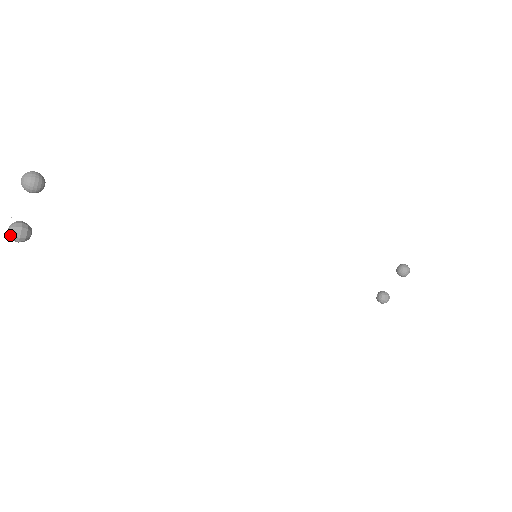
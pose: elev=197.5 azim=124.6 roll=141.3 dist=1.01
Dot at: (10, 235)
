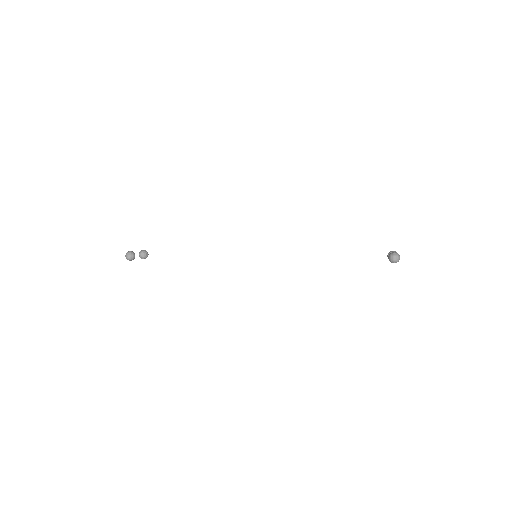
Dot at: (141, 257)
